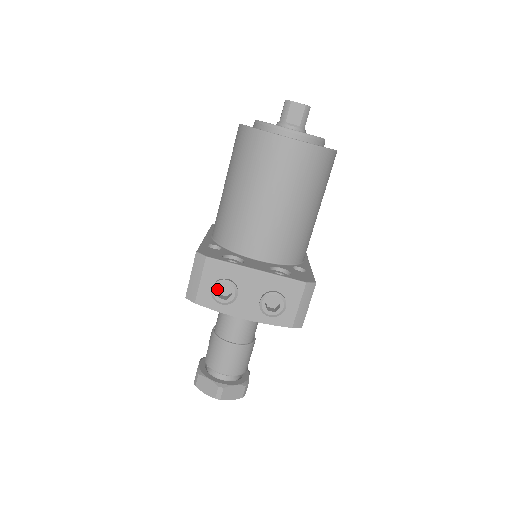
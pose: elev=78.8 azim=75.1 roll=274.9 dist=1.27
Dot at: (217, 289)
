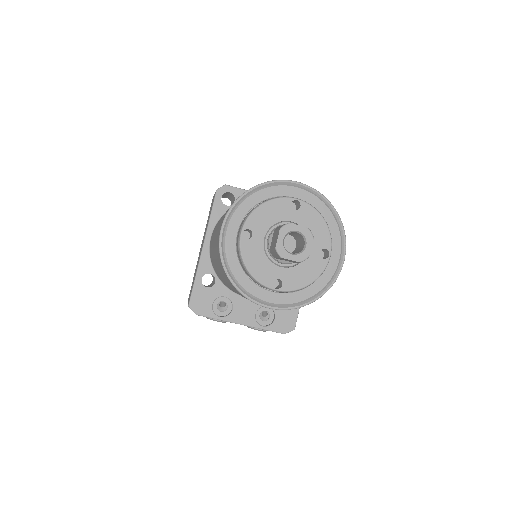
Dot at: (210, 319)
